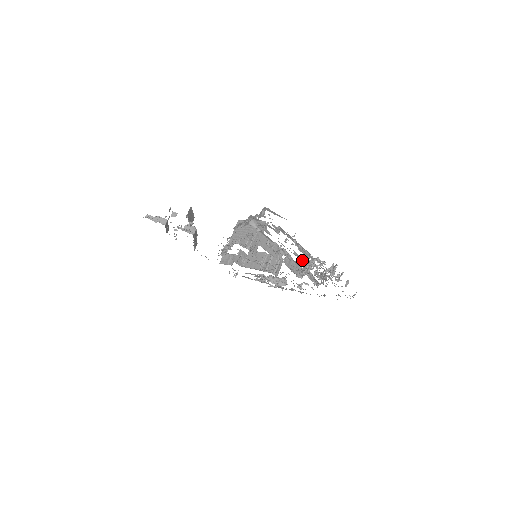
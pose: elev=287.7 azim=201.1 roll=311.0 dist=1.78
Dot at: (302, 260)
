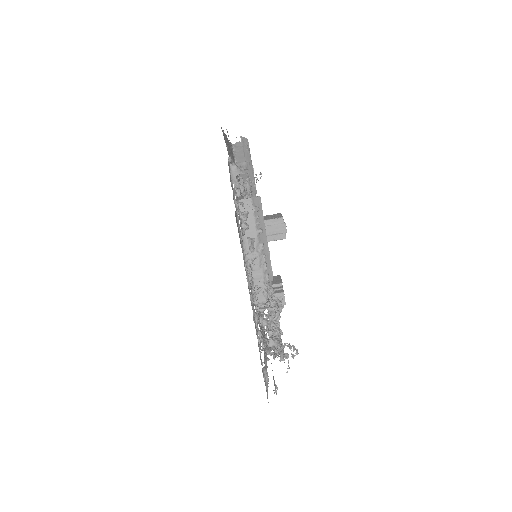
Dot at: (247, 258)
